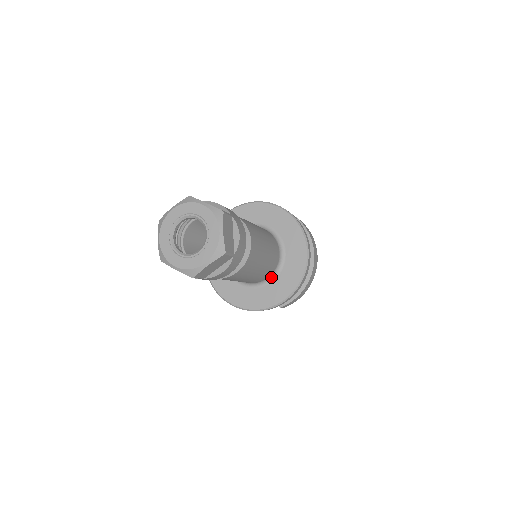
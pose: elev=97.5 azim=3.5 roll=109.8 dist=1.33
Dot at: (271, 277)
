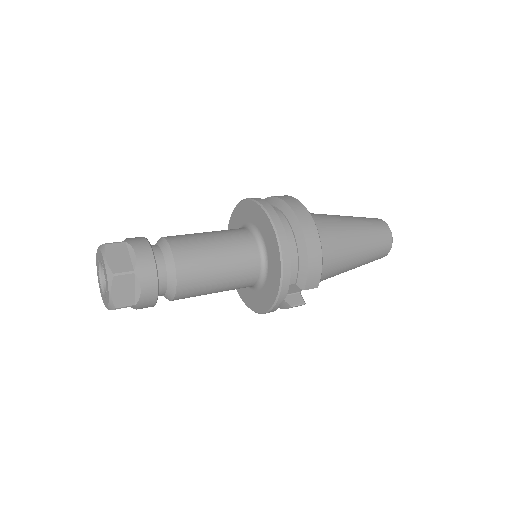
Dot at: (264, 267)
